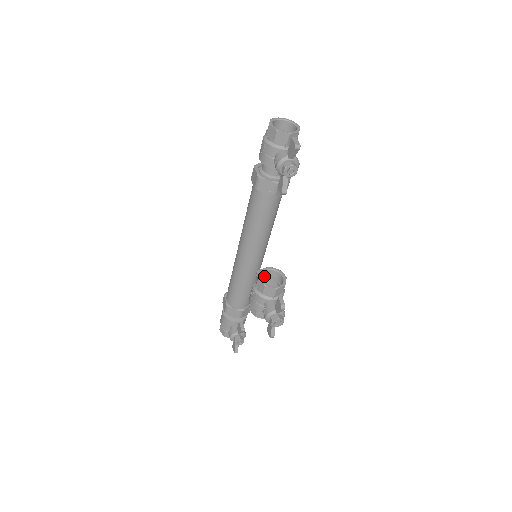
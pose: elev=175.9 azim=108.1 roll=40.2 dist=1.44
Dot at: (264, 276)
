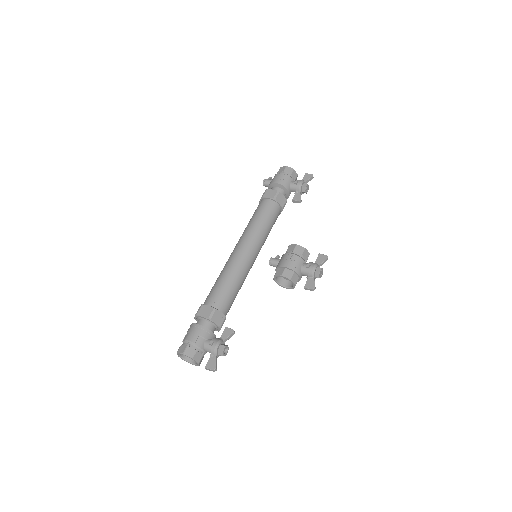
Dot at: occluded
